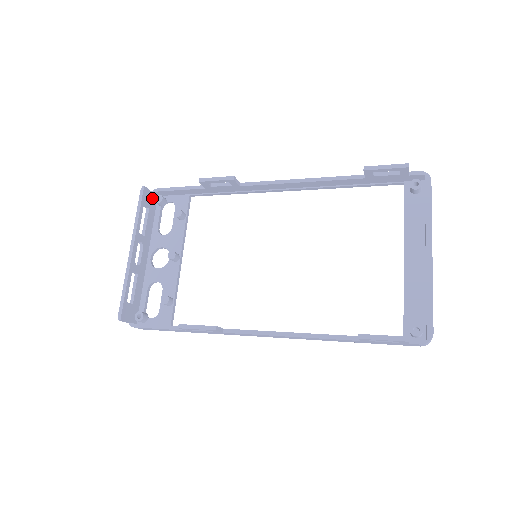
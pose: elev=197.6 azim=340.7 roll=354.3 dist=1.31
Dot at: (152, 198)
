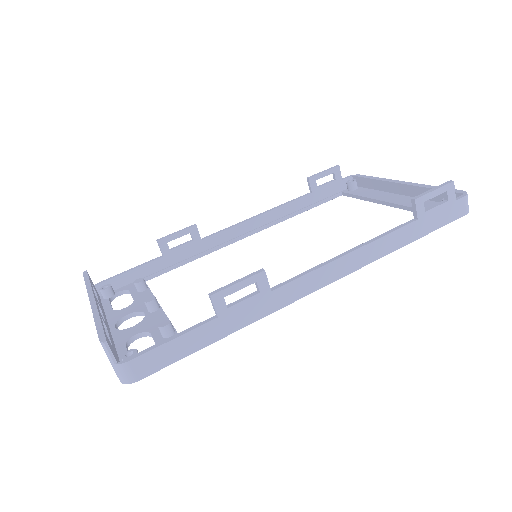
Dot at: (96, 291)
